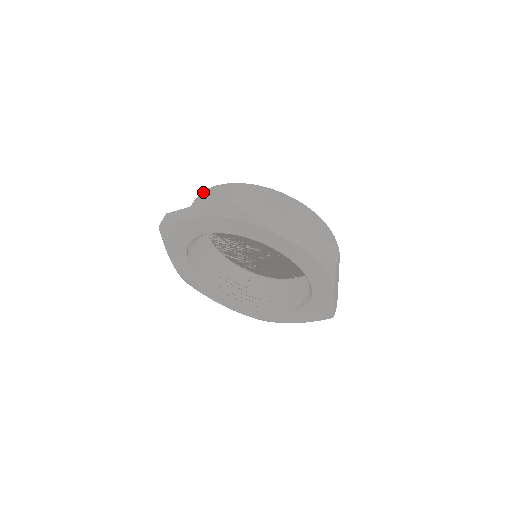
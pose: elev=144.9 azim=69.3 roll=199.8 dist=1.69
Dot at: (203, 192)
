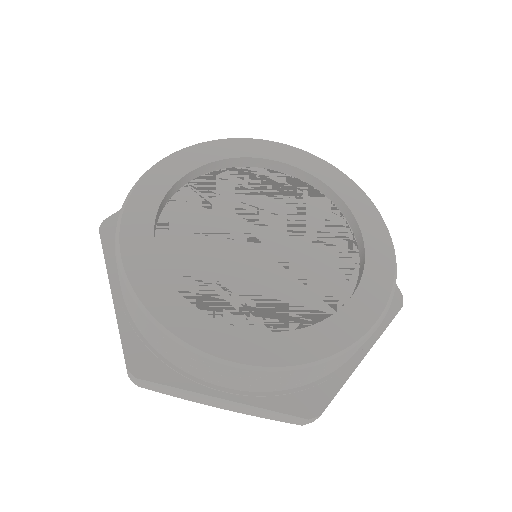
Dot at: occluded
